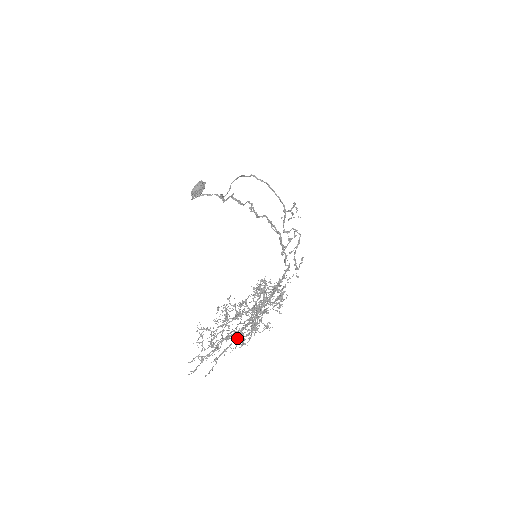
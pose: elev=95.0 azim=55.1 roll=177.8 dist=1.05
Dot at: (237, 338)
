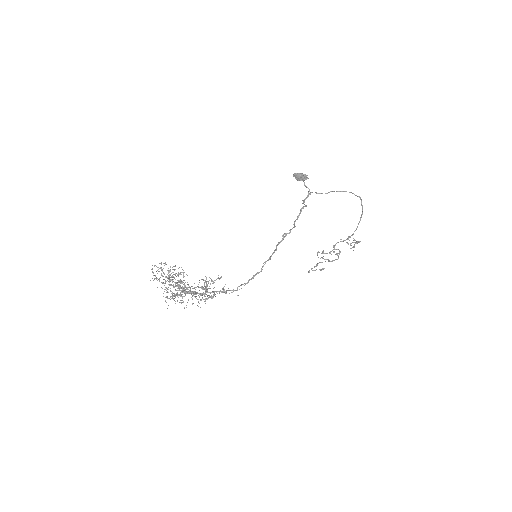
Dot at: occluded
